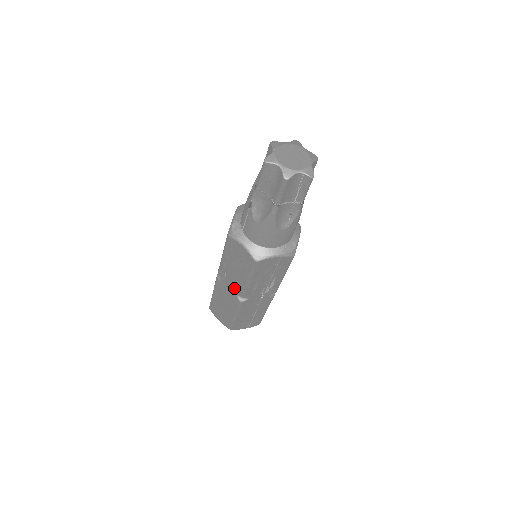
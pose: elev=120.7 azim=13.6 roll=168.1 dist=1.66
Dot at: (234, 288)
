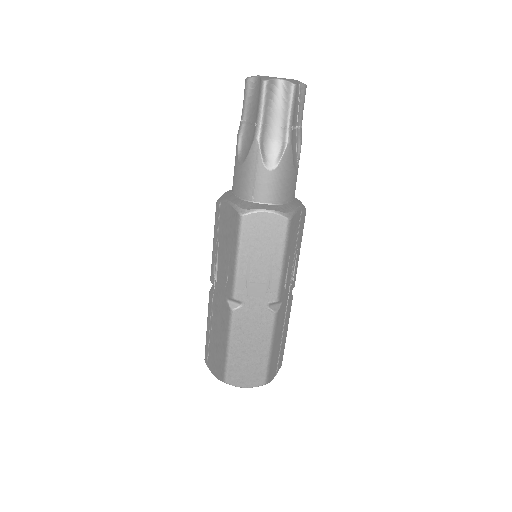
Dot at: (263, 297)
